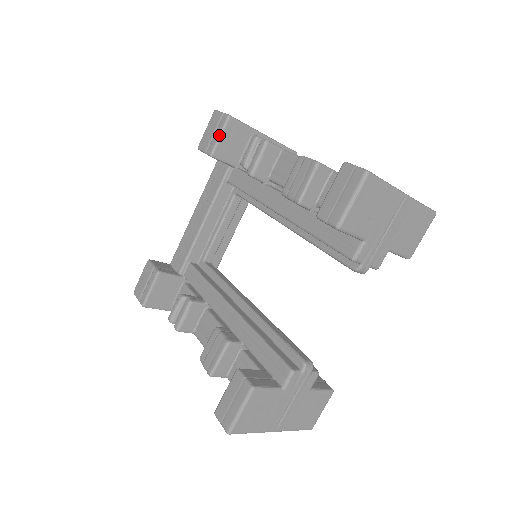
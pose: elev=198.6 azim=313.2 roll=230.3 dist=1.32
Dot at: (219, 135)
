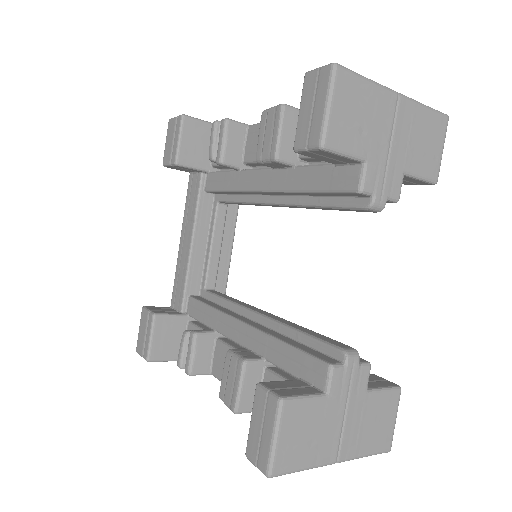
Dot at: (178, 139)
